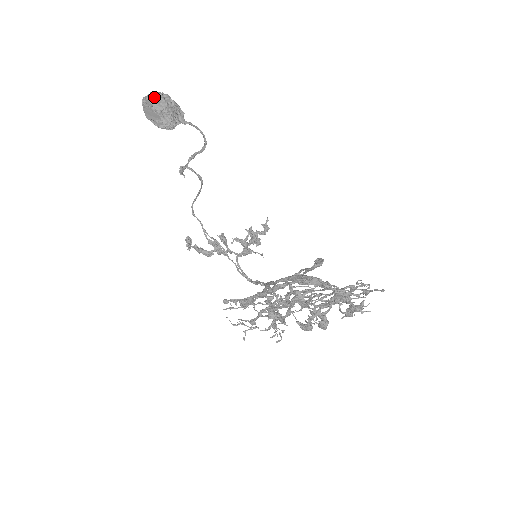
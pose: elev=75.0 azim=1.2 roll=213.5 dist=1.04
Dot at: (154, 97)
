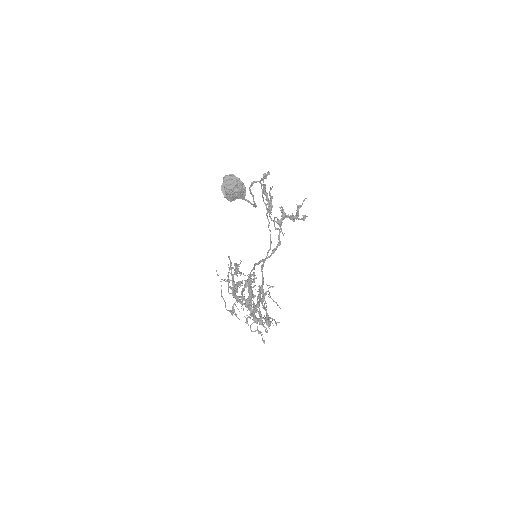
Dot at: (228, 185)
